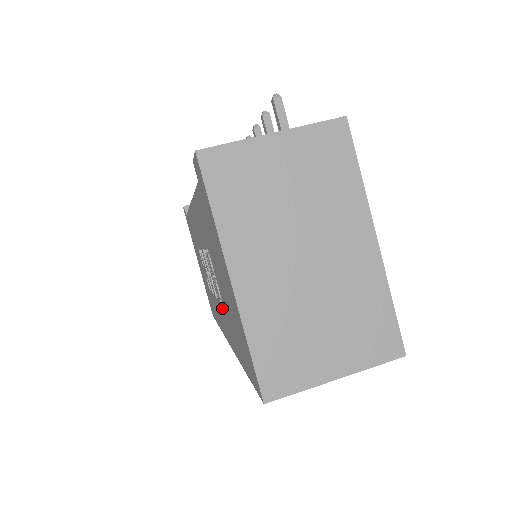
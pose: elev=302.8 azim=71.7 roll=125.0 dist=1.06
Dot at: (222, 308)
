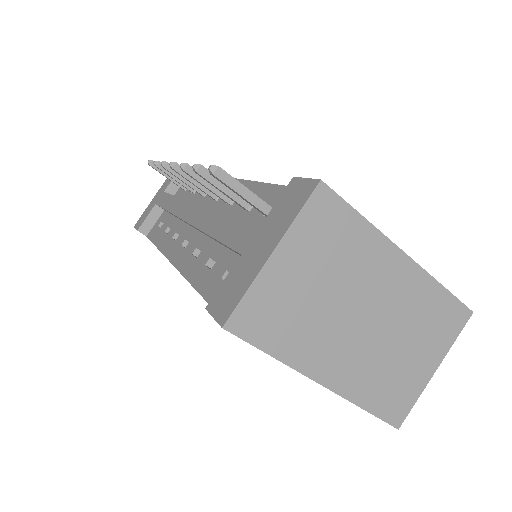
Dot at: occluded
